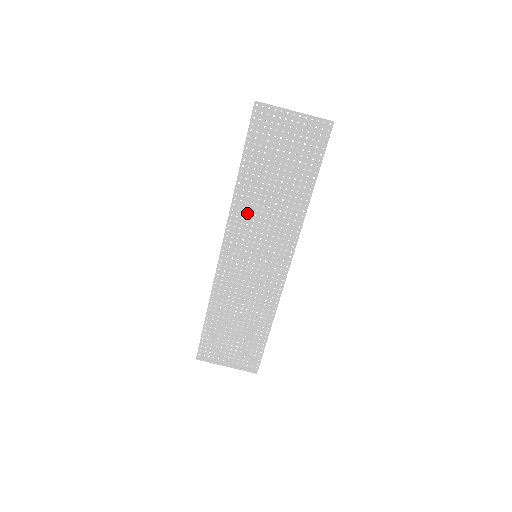
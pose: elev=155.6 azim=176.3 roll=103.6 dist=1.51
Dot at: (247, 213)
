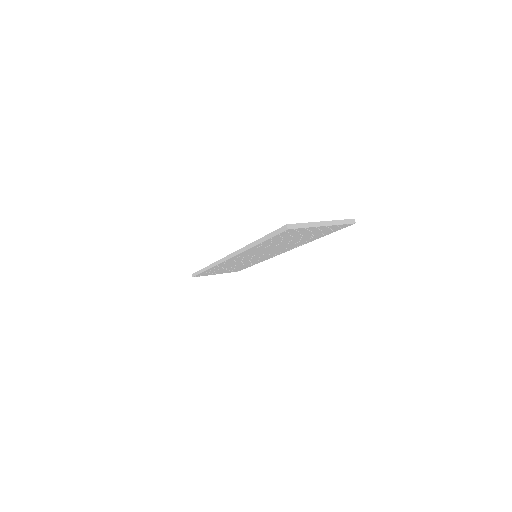
Dot at: (256, 251)
